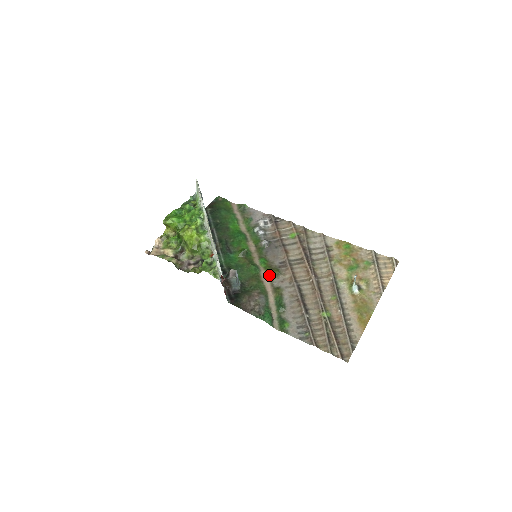
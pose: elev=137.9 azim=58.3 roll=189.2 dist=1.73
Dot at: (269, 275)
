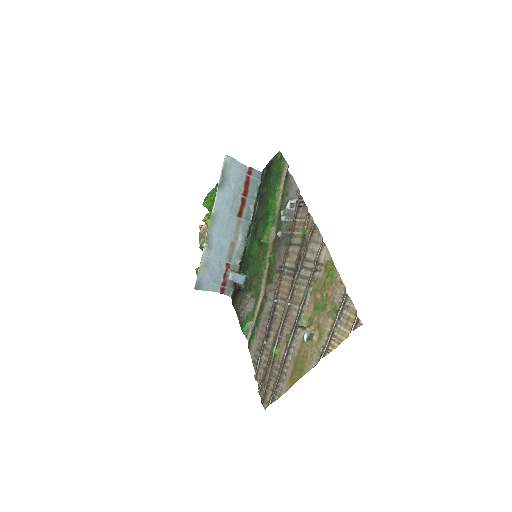
Dot at: (267, 278)
